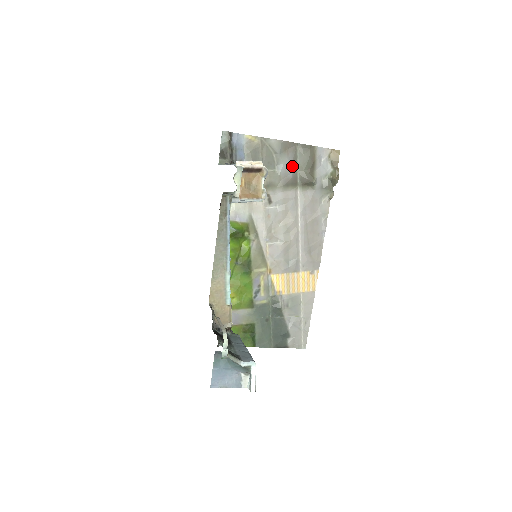
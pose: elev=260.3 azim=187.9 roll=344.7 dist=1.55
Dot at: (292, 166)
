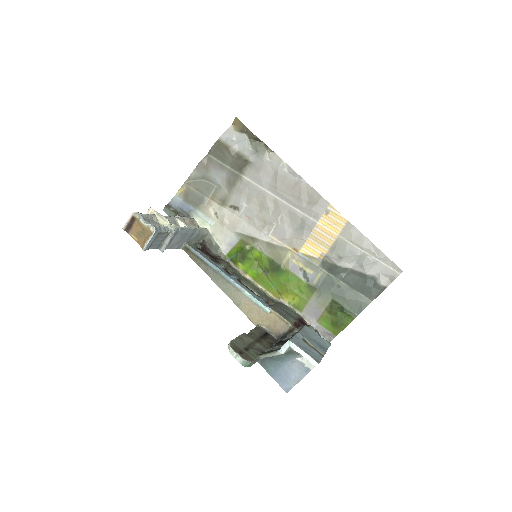
Dot at: (221, 170)
